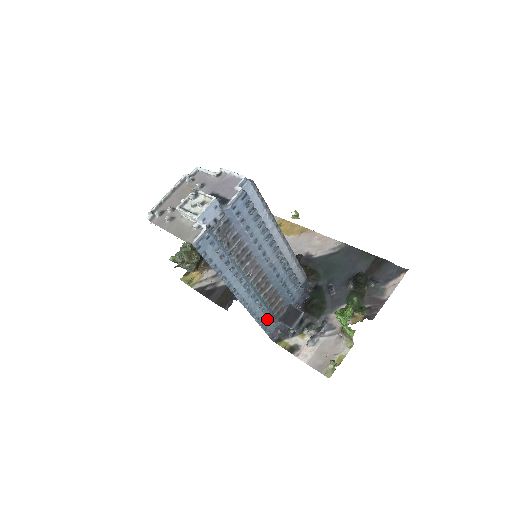
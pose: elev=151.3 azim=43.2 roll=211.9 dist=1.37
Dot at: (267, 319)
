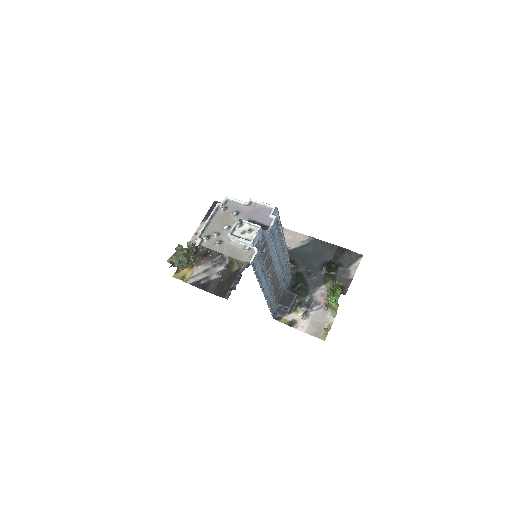
Dot at: occluded
